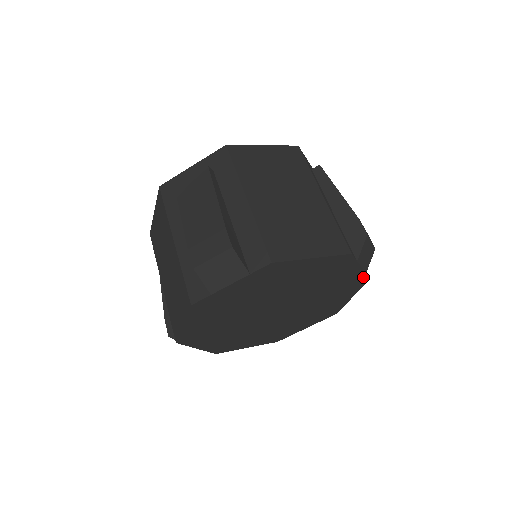
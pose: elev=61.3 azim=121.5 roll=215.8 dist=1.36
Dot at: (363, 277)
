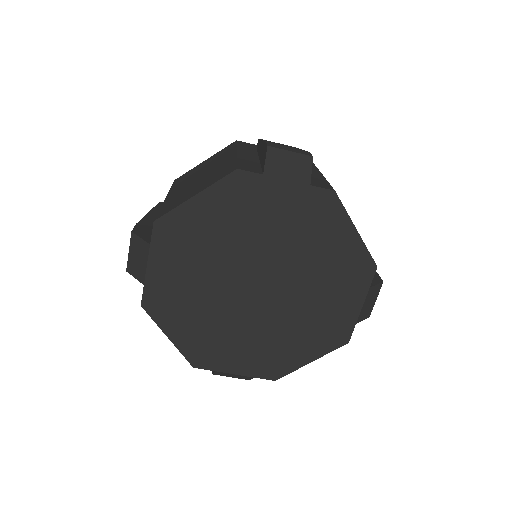
Dot at: (349, 329)
